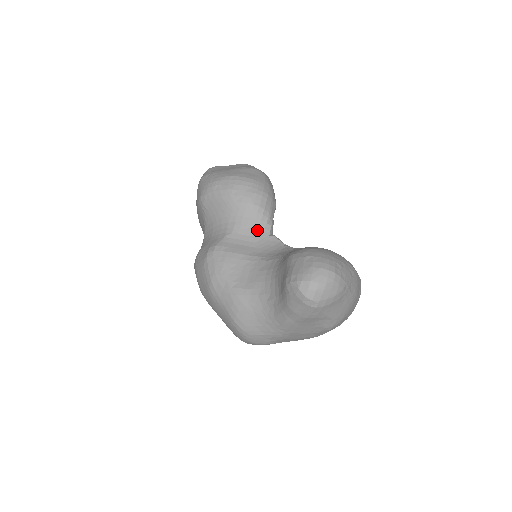
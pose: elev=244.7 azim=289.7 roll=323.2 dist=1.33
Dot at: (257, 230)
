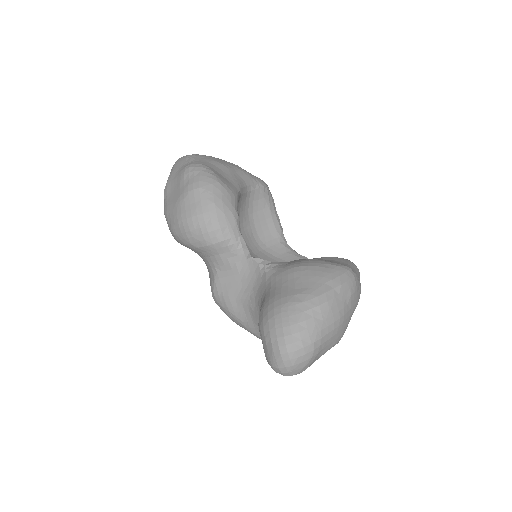
Dot at: (233, 261)
